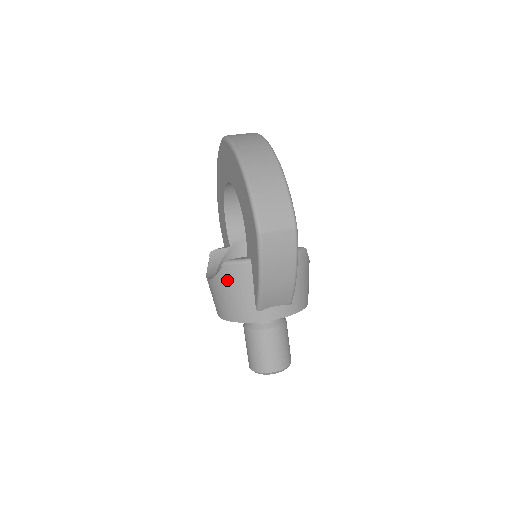
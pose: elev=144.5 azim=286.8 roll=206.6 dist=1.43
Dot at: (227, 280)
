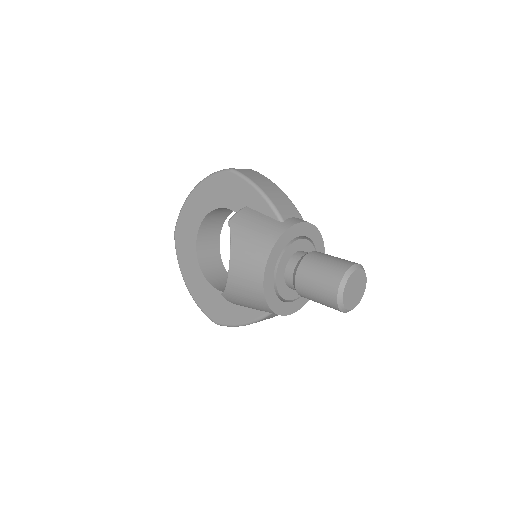
Dot at: (241, 226)
